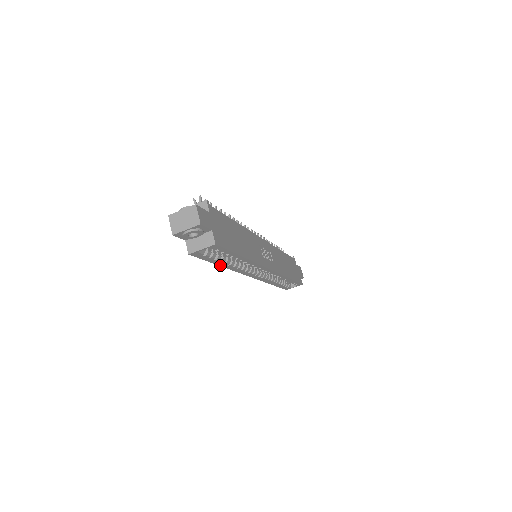
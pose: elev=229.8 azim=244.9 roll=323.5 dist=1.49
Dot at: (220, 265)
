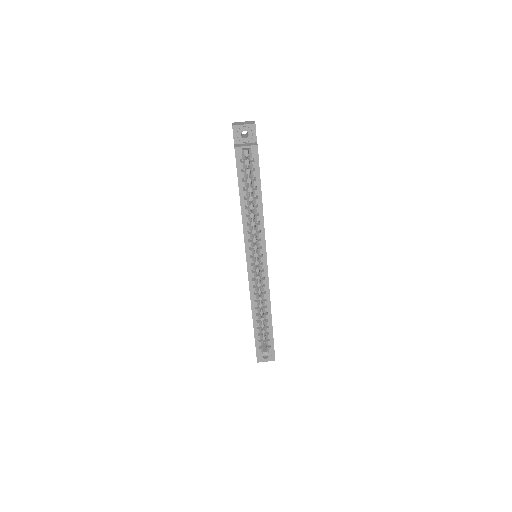
Dot at: (241, 200)
